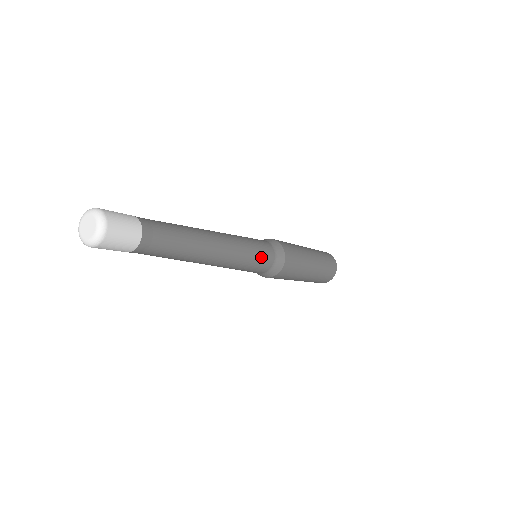
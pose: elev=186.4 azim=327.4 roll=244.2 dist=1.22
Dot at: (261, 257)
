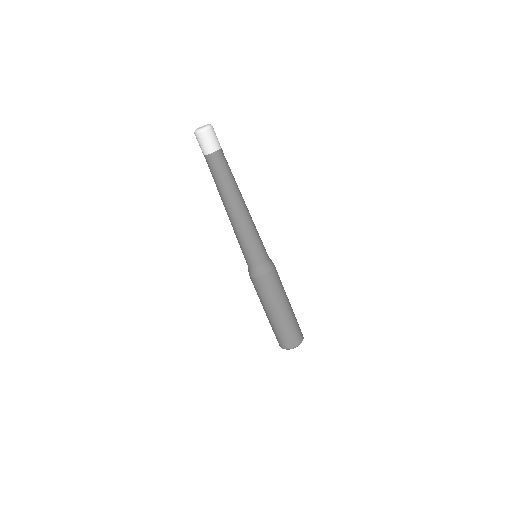
Dot at: (261, 246)
